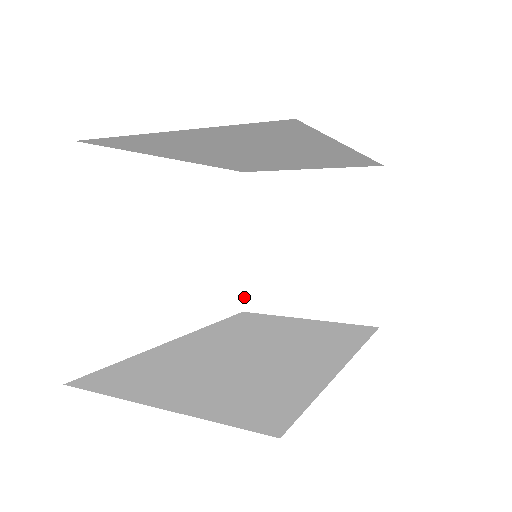
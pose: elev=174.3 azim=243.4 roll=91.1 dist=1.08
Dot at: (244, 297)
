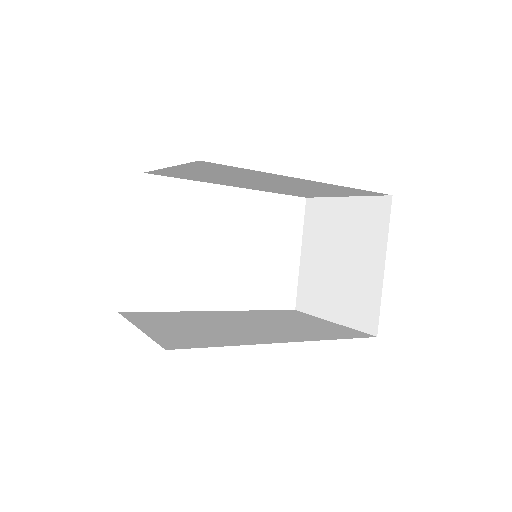
Dot at: (297, 298)
